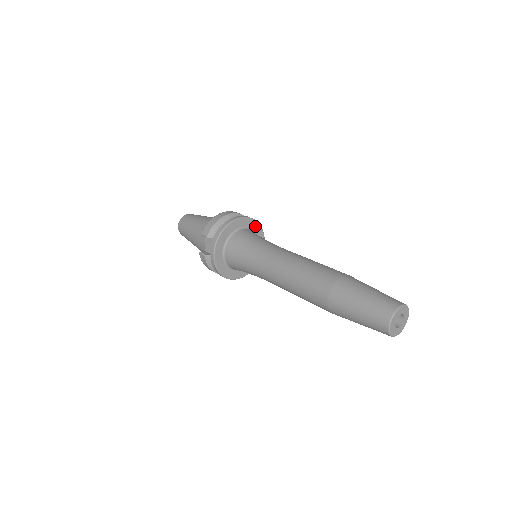
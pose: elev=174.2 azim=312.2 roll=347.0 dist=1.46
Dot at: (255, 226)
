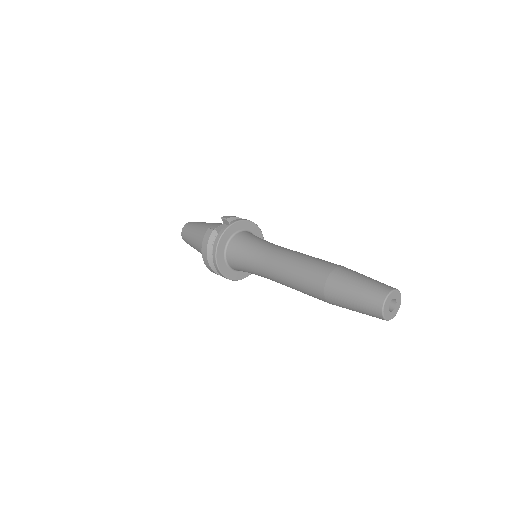
Dot at: occluded
